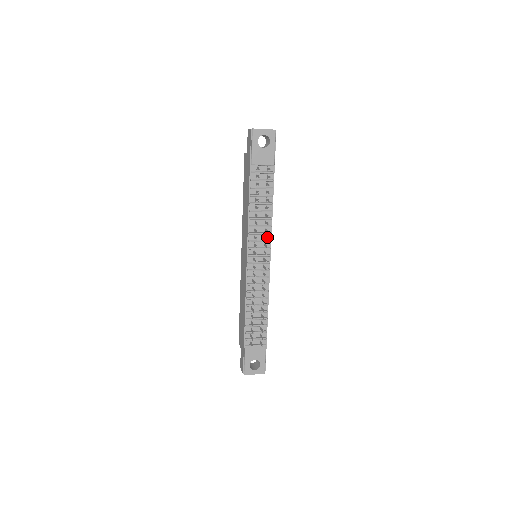
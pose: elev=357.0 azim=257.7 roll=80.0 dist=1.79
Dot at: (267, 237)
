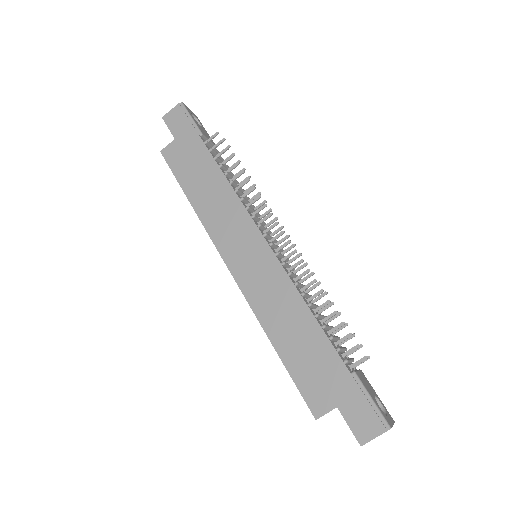
Dot at: occluded
